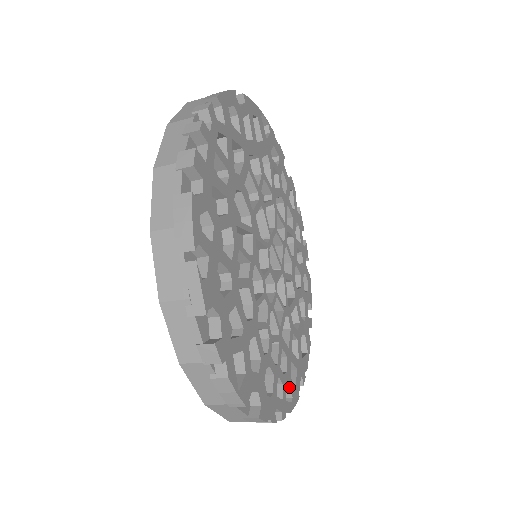
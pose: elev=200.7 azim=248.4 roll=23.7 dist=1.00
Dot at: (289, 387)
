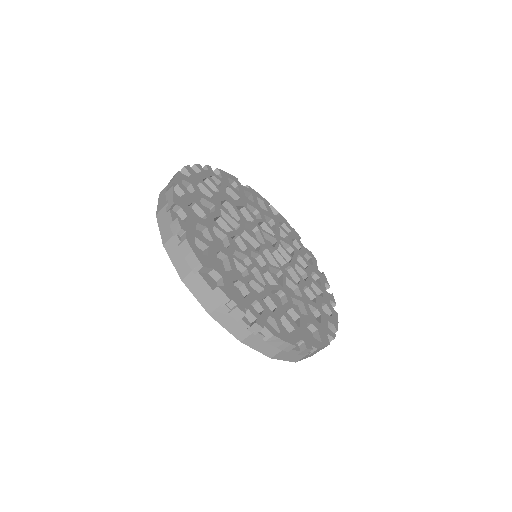
Dot at: (276, 322)
